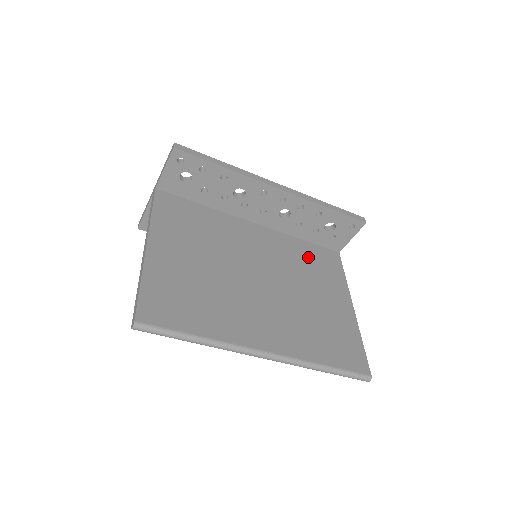
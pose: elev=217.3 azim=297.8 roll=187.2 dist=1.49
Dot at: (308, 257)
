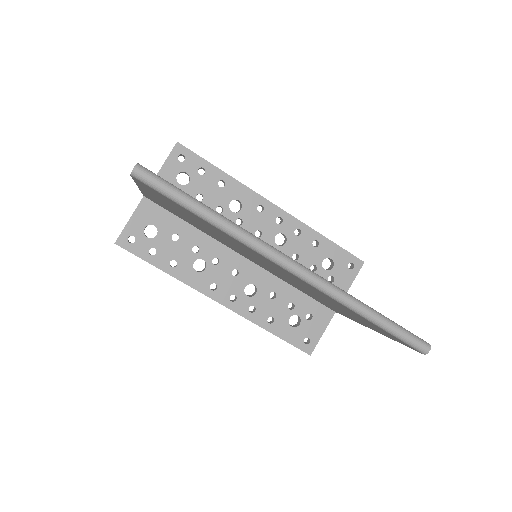
Dot at: occluded
